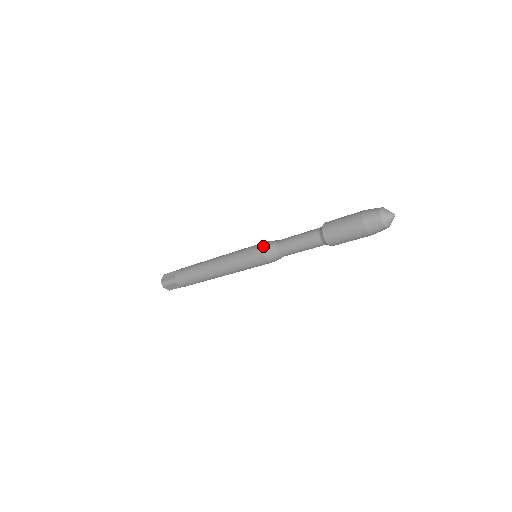
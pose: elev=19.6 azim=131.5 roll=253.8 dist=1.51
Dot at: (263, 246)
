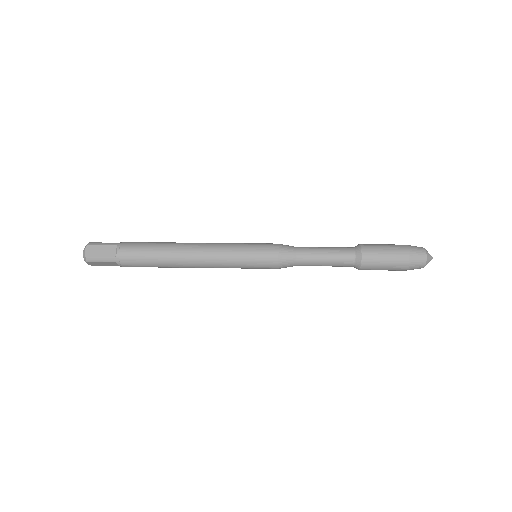
Dot at: (278, 252)
